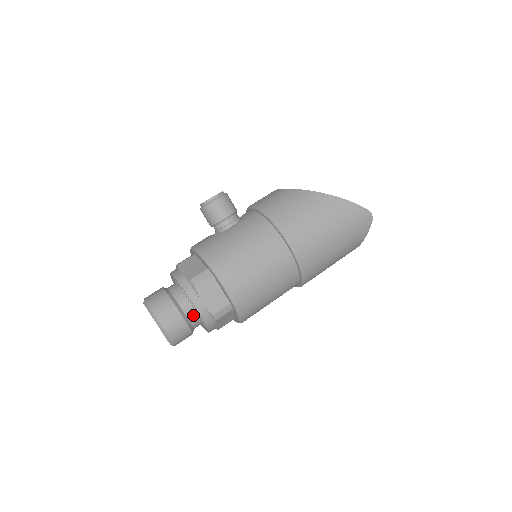
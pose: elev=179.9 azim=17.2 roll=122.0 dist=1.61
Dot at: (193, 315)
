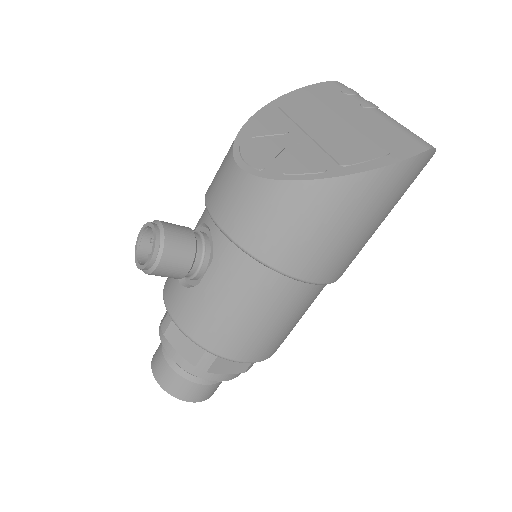
Dot at: occluded
